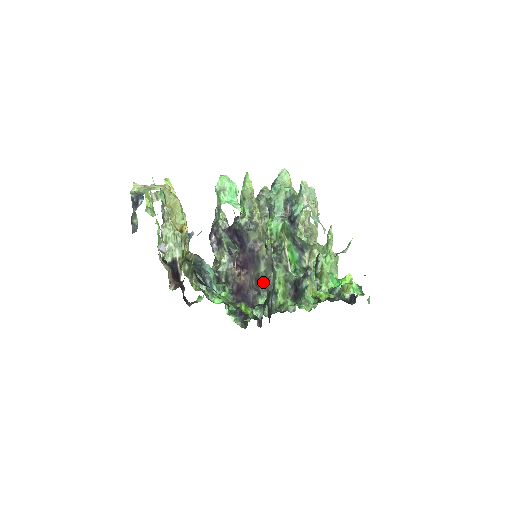
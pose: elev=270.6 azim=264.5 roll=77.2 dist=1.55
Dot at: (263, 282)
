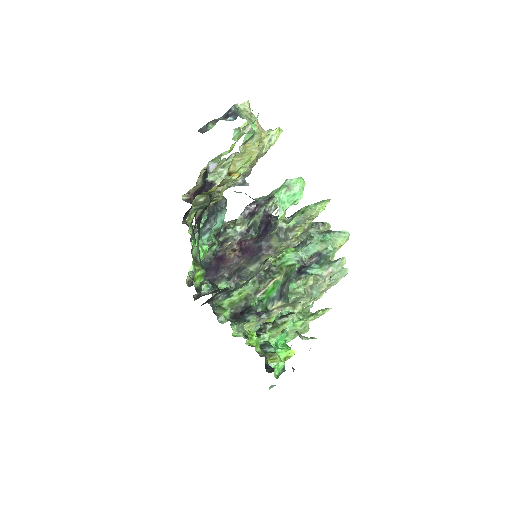
Dot at: (241, 276)
